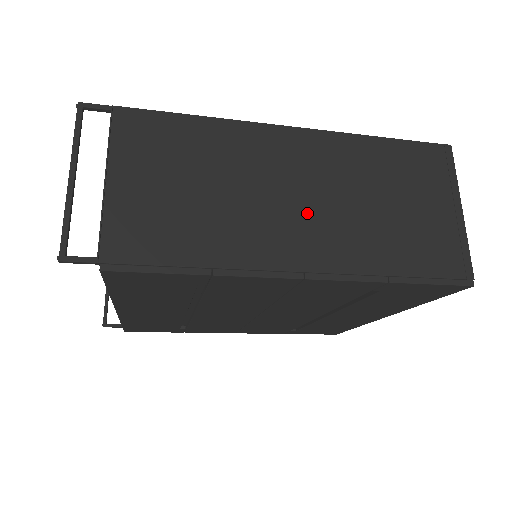
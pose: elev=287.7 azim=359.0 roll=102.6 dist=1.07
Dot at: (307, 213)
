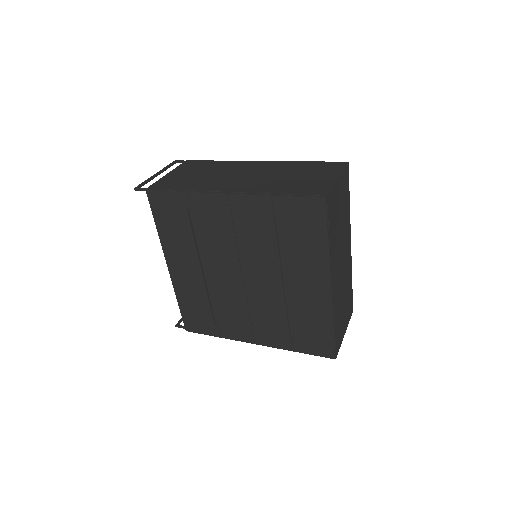
Dot at: (245, 179)
